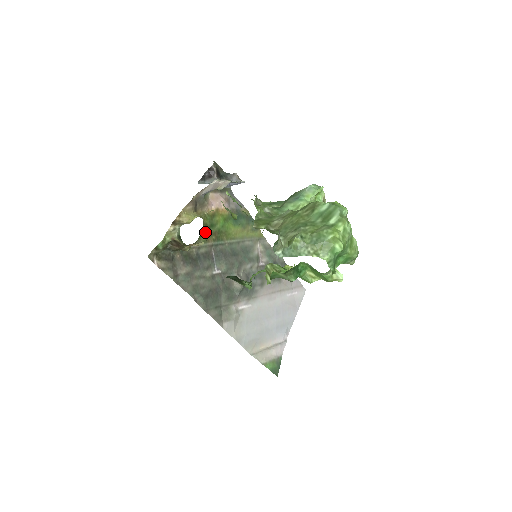
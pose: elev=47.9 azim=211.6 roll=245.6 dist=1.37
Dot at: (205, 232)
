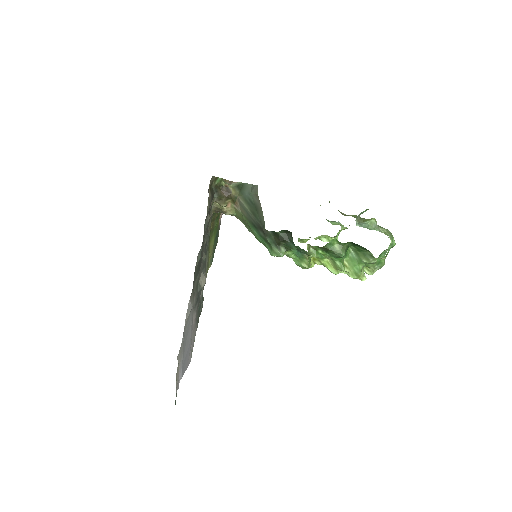
Dot at: (215, 216)
